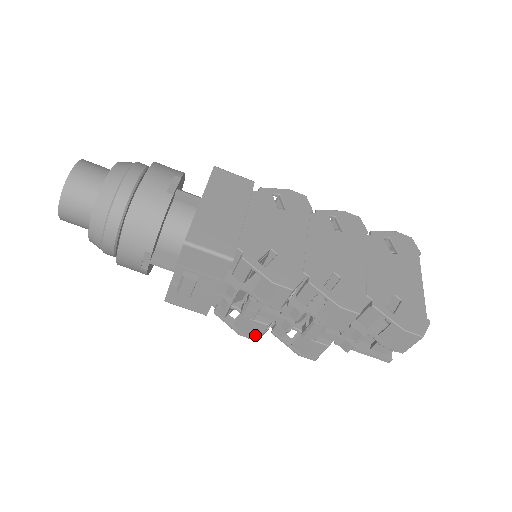
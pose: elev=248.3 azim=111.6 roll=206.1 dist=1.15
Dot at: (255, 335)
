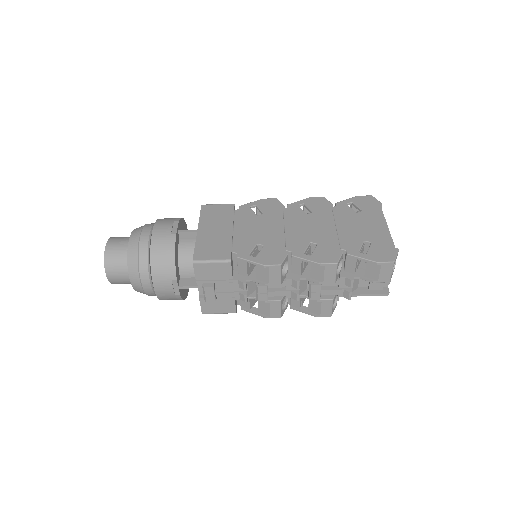
Dot at: (276, 313)
